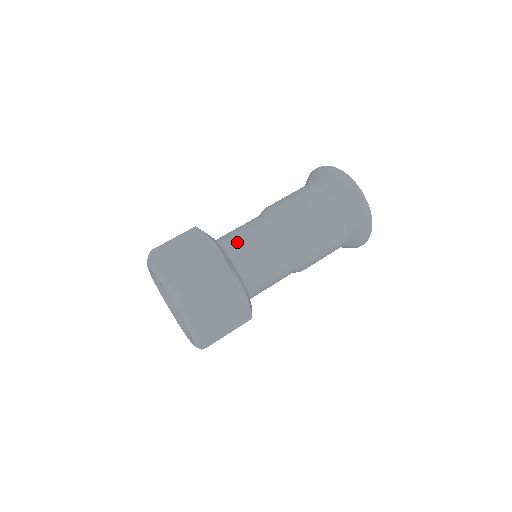
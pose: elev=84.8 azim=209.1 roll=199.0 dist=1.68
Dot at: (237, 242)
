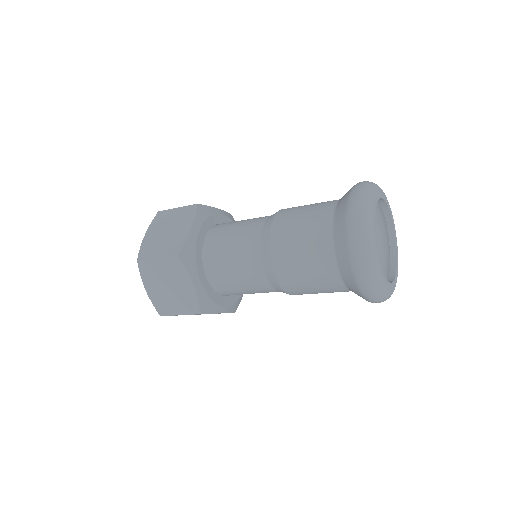
Dot at: occluded
